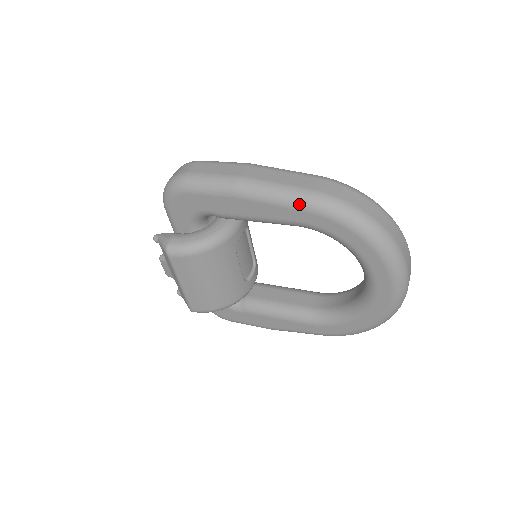
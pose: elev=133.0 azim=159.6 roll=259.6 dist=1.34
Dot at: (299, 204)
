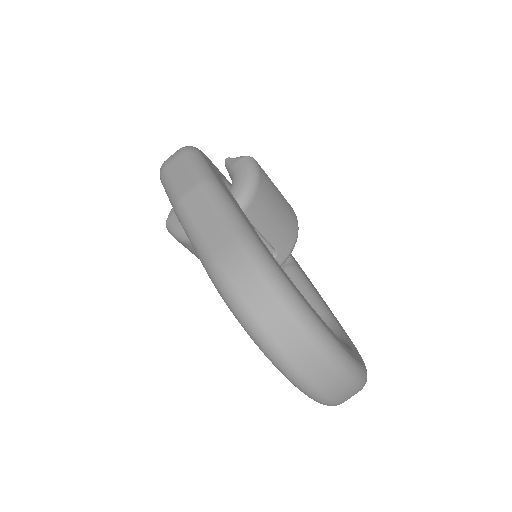
Dot at: (202, 263)
